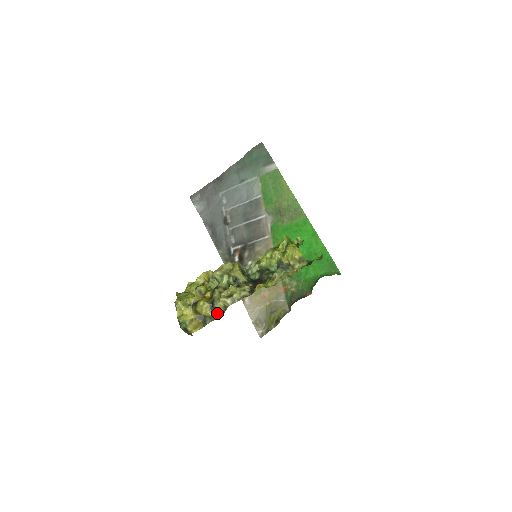
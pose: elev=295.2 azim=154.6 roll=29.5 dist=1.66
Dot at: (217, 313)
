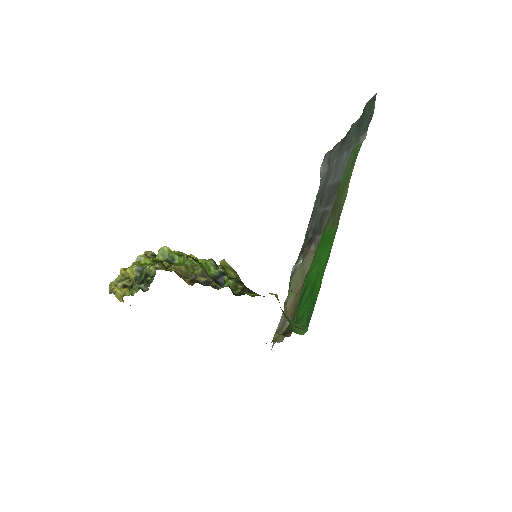
Dot at: occluded
